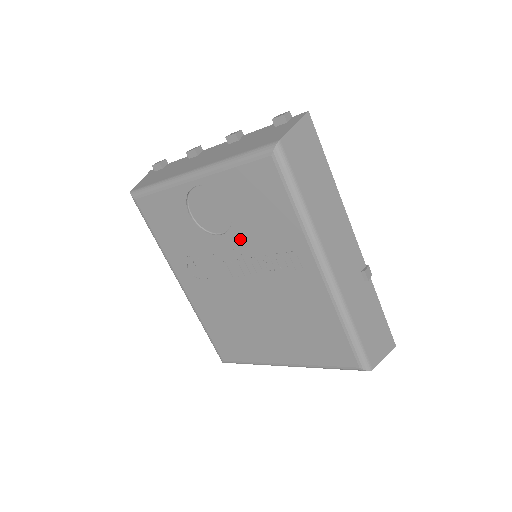
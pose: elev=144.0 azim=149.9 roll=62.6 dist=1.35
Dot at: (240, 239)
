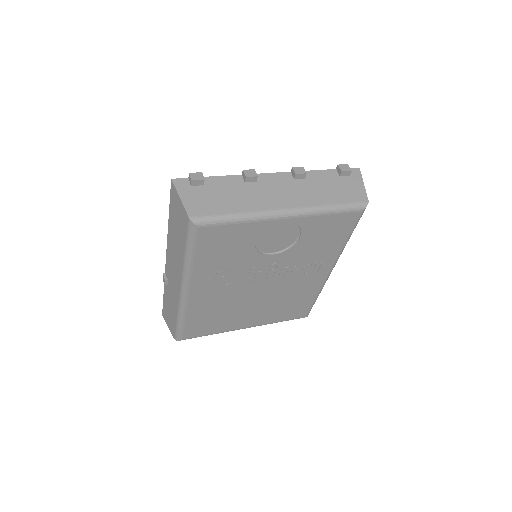
Dot at: (288, 257)
